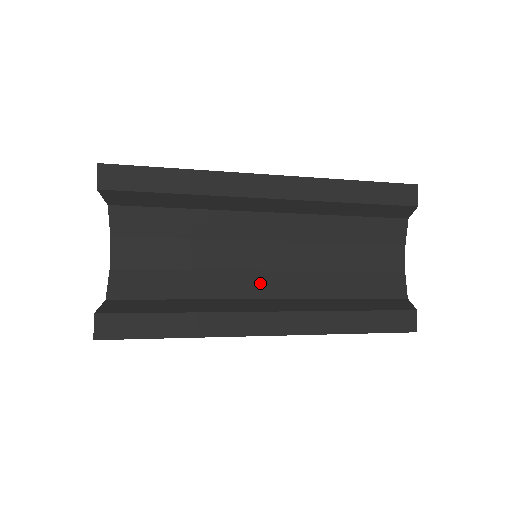
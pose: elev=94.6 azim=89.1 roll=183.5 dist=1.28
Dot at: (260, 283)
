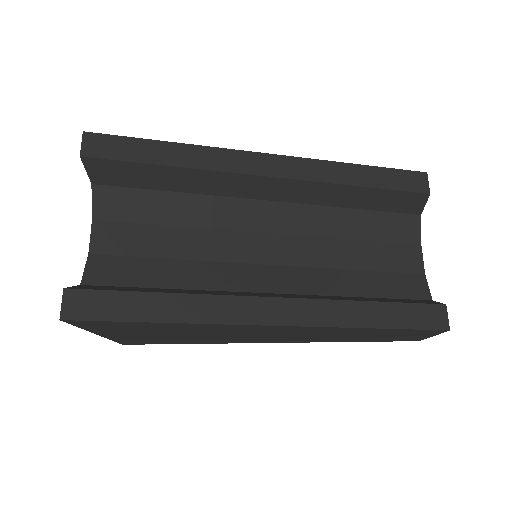
Dot at: (261, 277)
